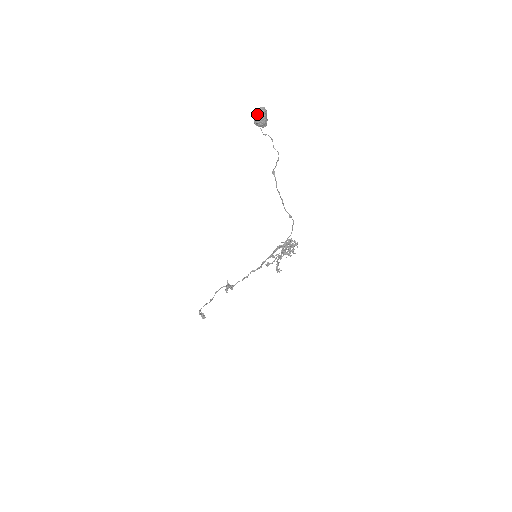
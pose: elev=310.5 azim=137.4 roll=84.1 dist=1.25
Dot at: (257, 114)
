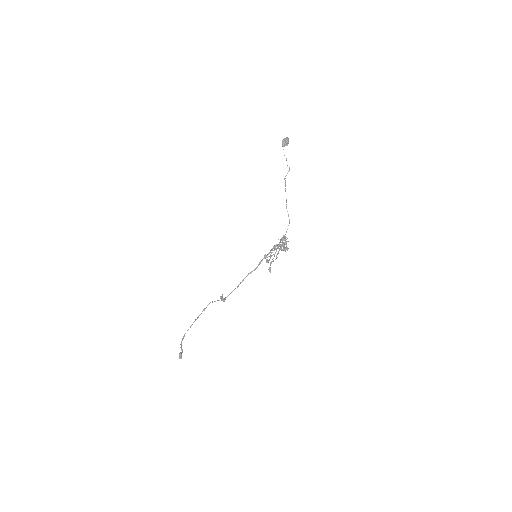
Dot at: (284, 138)
